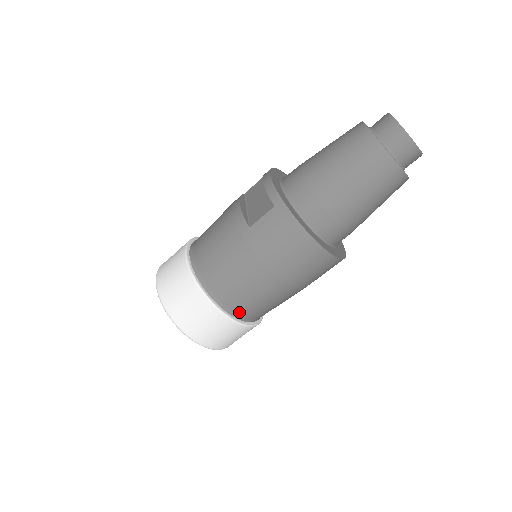
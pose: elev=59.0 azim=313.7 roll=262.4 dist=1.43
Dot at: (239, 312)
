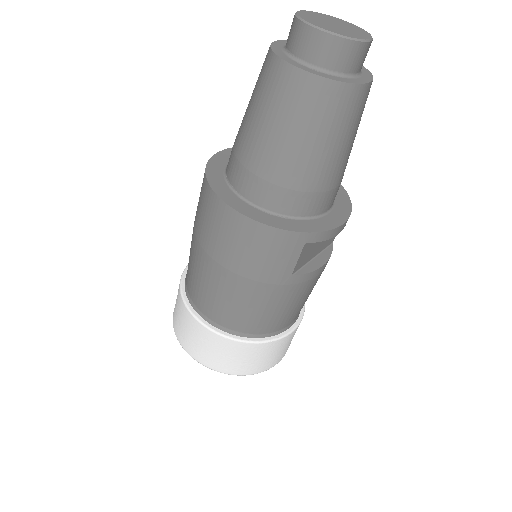
Dot at: (212, 317)
